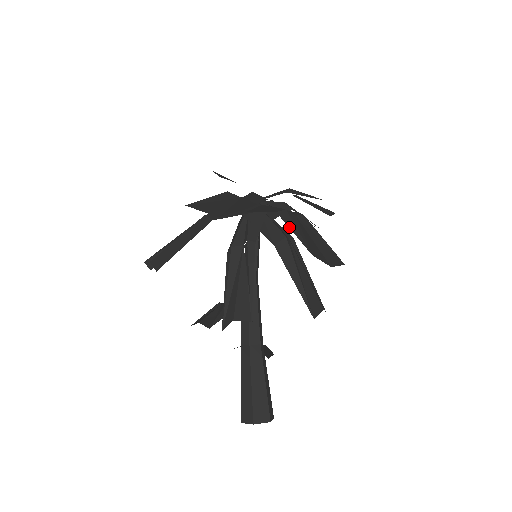
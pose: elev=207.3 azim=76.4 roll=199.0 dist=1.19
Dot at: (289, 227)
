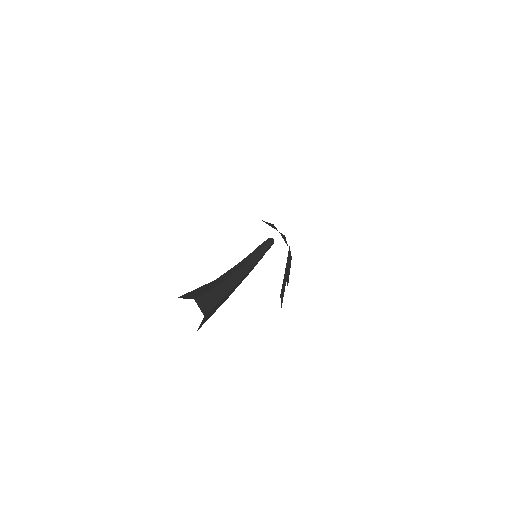
Dot at: occluded
